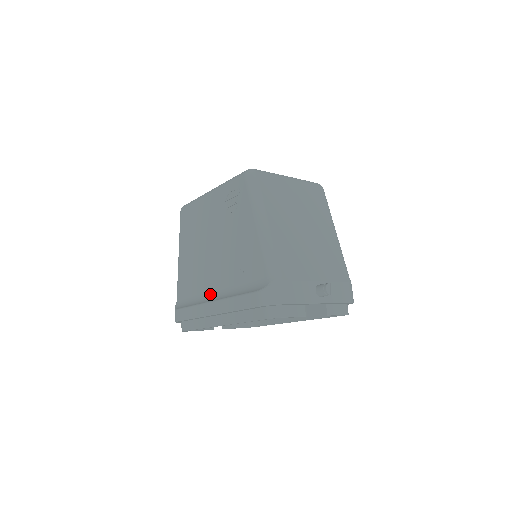
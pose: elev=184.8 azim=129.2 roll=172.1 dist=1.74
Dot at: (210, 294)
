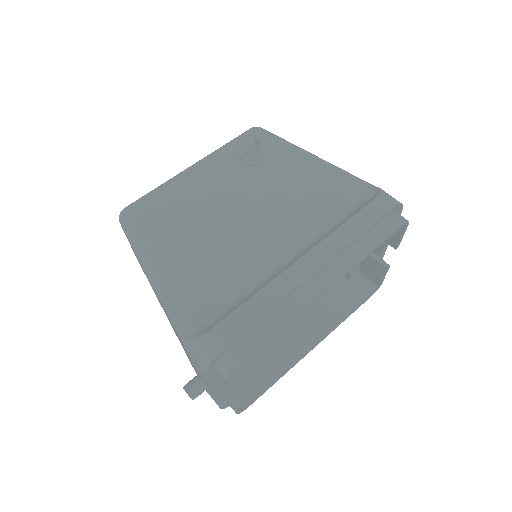
Dot at: (279, 262)
